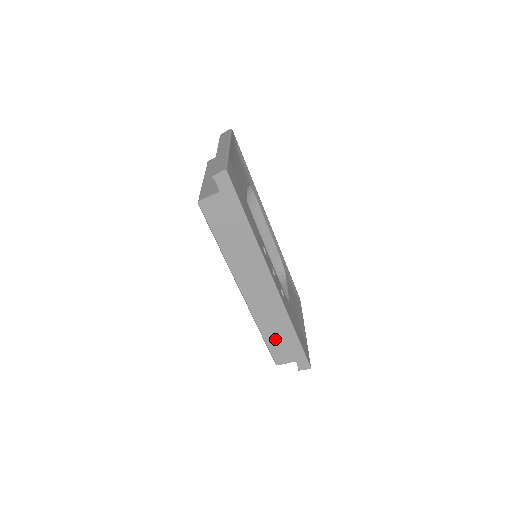
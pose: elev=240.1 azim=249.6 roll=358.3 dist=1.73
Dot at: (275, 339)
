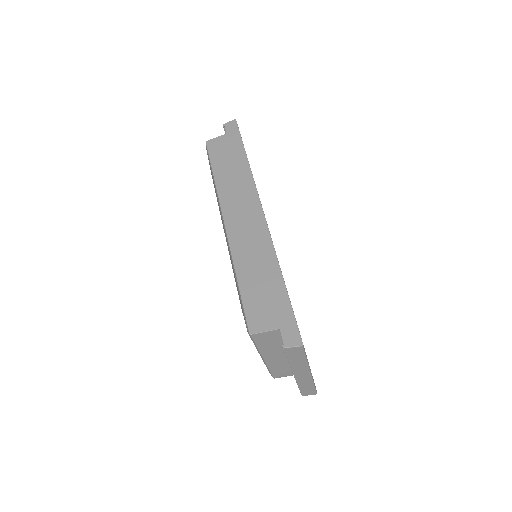
Dot at: (254, 287)
